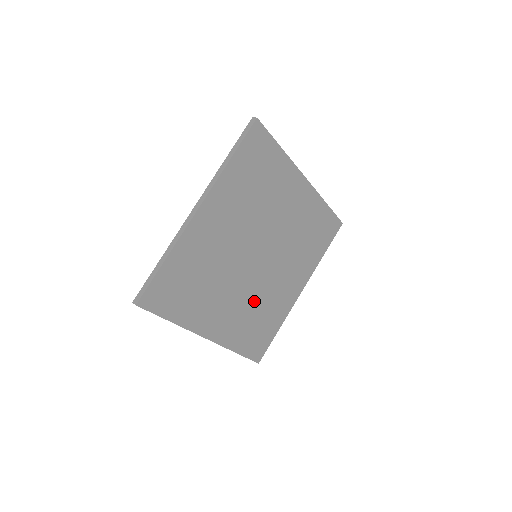
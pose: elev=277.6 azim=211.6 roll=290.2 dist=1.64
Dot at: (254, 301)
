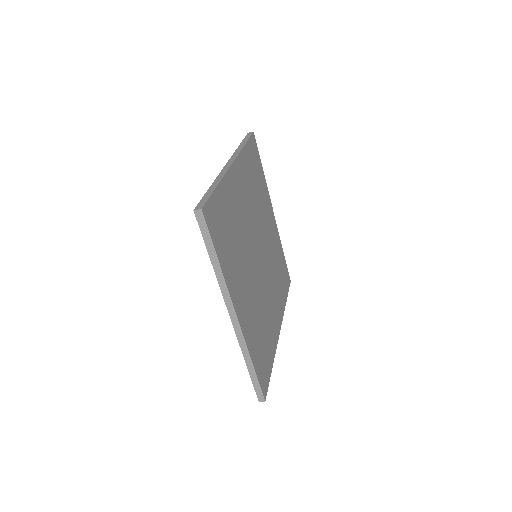
Dot at: (272, 272)
